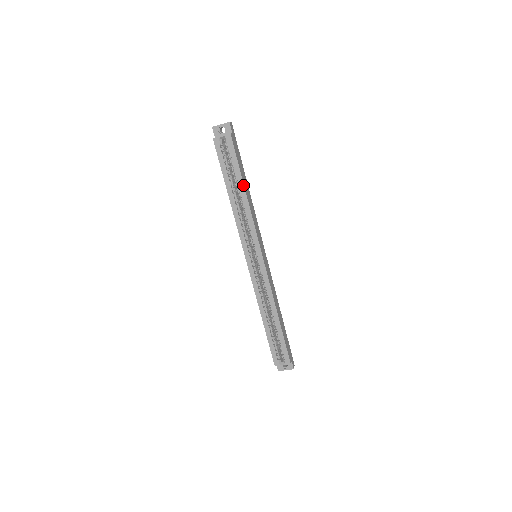
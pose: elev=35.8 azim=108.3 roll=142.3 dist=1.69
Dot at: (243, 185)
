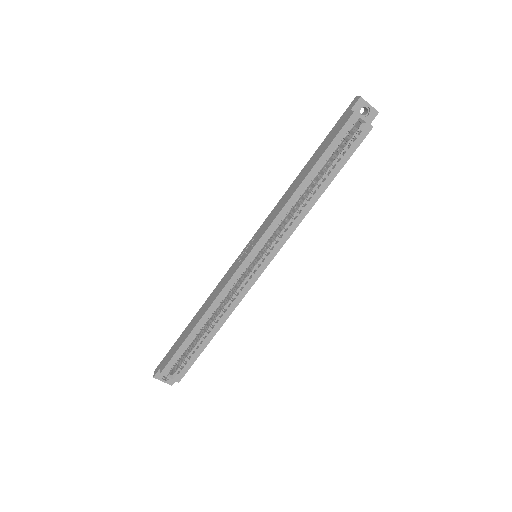
Dot at: (328, 185)
